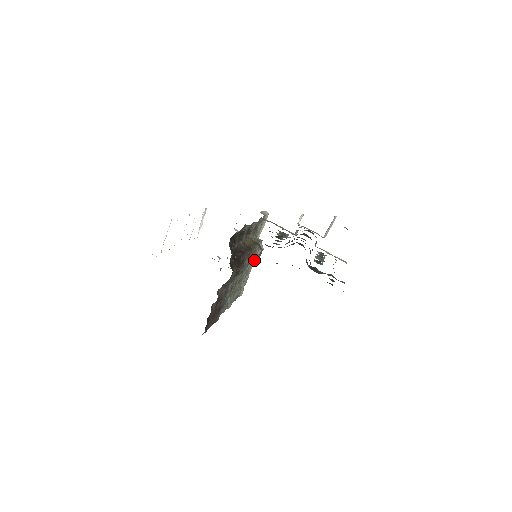
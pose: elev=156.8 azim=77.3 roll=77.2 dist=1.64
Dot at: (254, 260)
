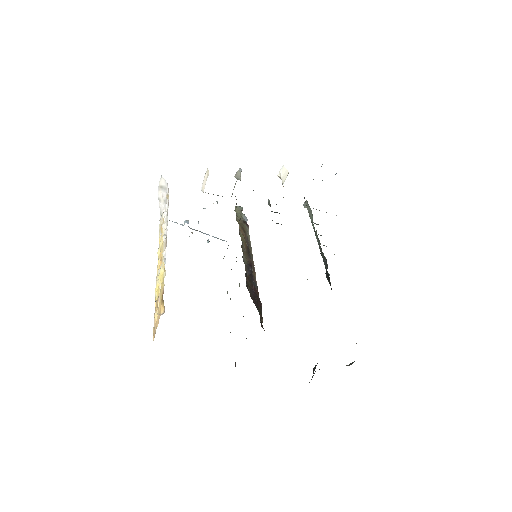
Dot at: occluded
